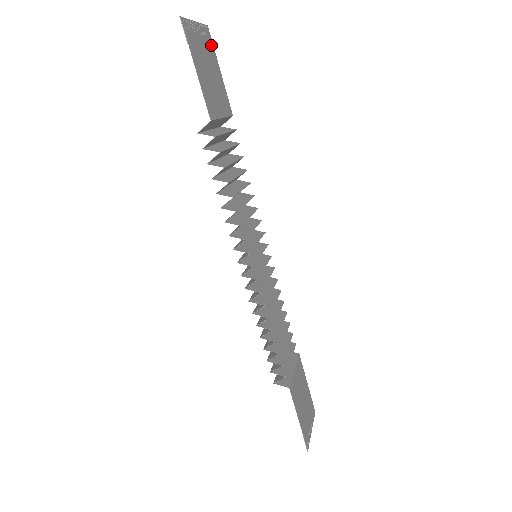
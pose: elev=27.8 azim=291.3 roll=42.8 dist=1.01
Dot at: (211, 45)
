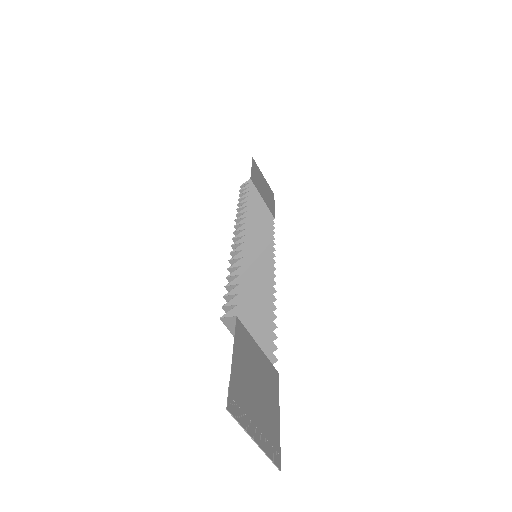
Dot at: (272, 196)
